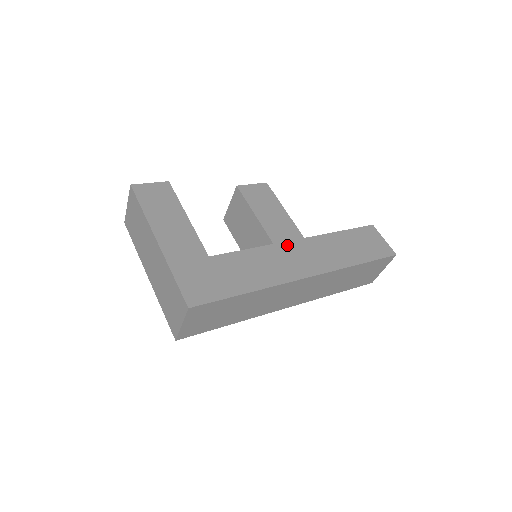
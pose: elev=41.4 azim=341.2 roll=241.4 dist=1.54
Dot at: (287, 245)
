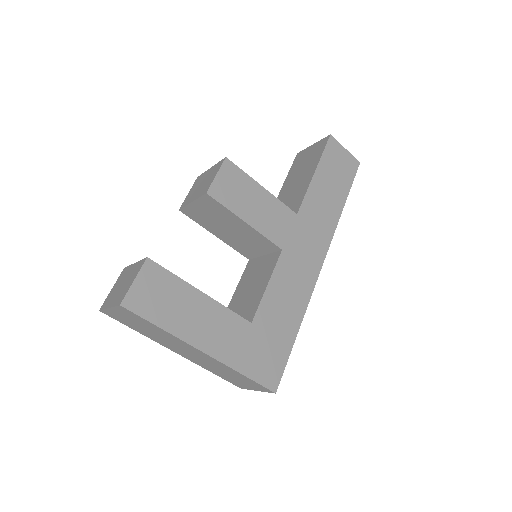
Dot at: (291, 240)
